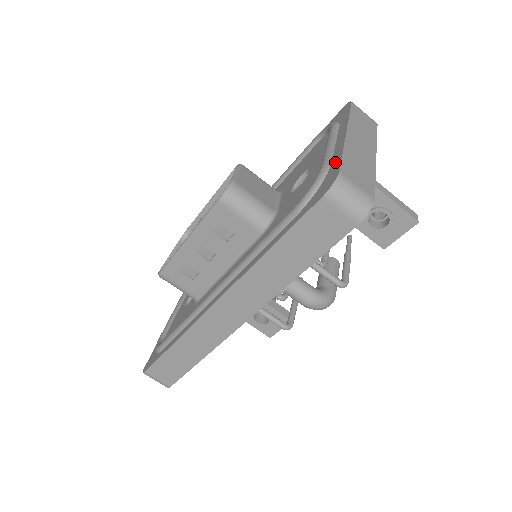
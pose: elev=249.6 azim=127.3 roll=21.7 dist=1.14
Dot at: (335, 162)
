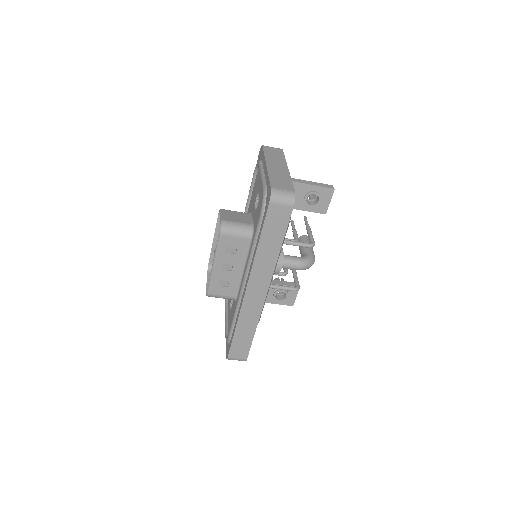
Dot at: (267, 183)
